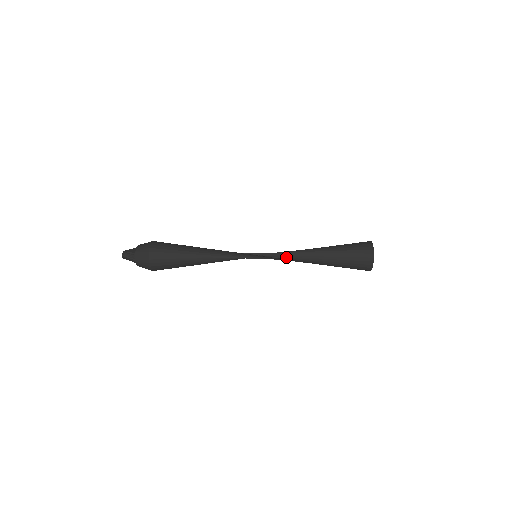
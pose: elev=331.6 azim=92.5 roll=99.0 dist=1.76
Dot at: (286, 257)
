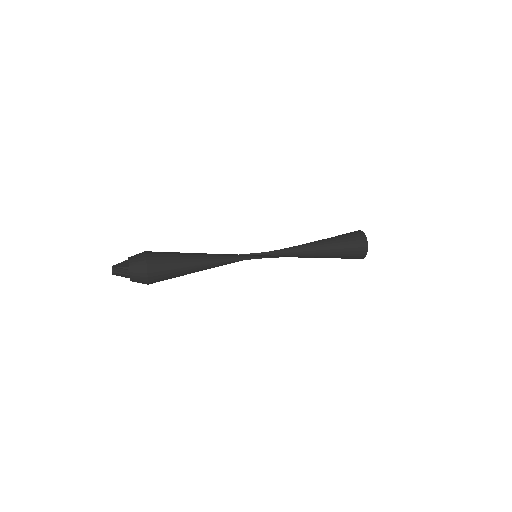
Dot at: (286, 254)
